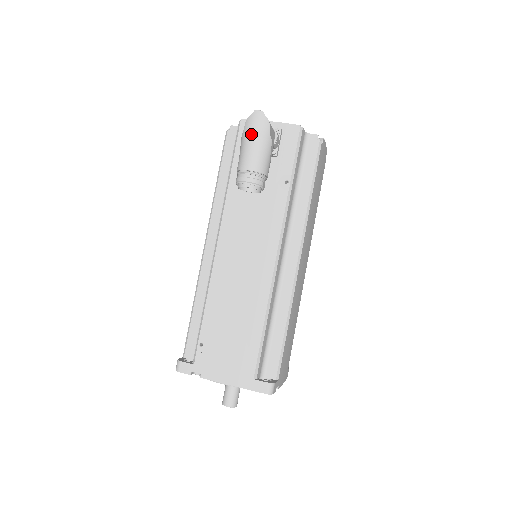
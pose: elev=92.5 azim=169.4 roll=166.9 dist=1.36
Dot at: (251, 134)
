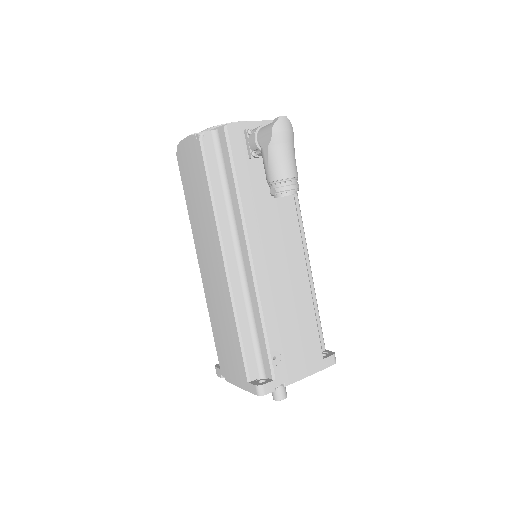
Dot at: (283, 141)
